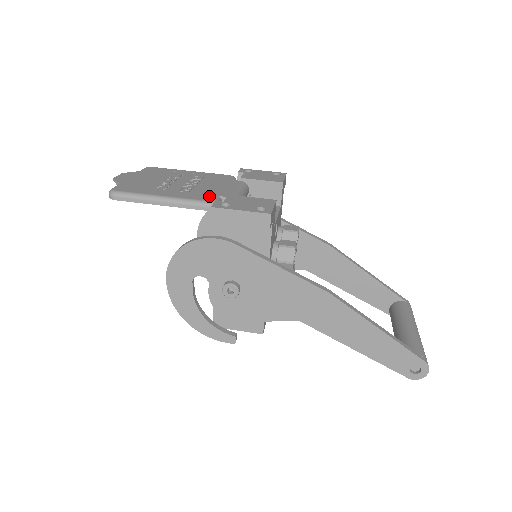
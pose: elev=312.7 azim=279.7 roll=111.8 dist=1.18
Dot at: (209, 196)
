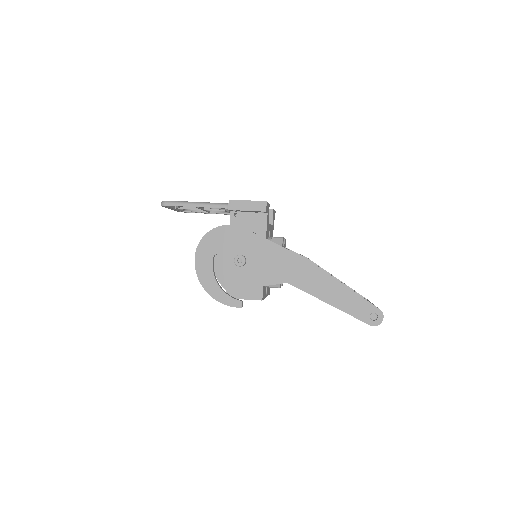
Dot at: occluded
